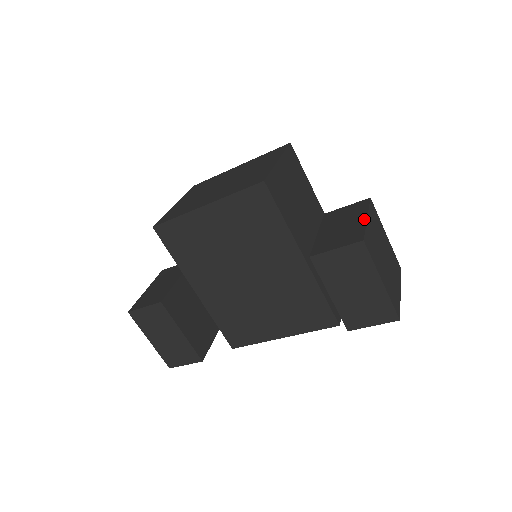
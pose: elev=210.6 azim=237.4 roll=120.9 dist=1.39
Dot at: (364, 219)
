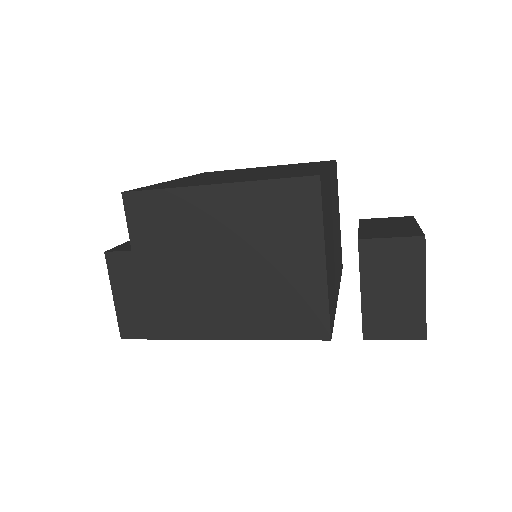
Dot at: (423, 293)
